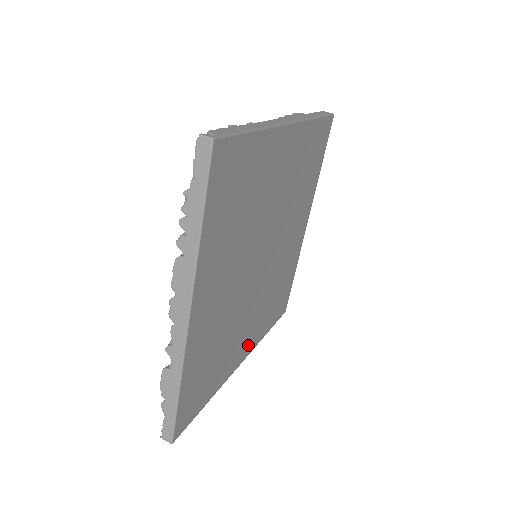
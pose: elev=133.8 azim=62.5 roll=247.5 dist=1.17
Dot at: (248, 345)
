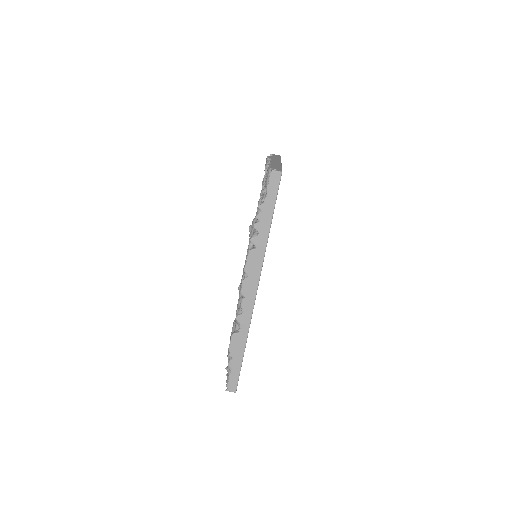
Dot at: occluded
